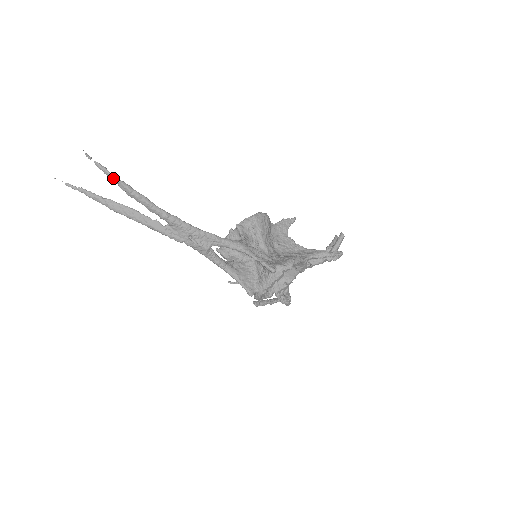
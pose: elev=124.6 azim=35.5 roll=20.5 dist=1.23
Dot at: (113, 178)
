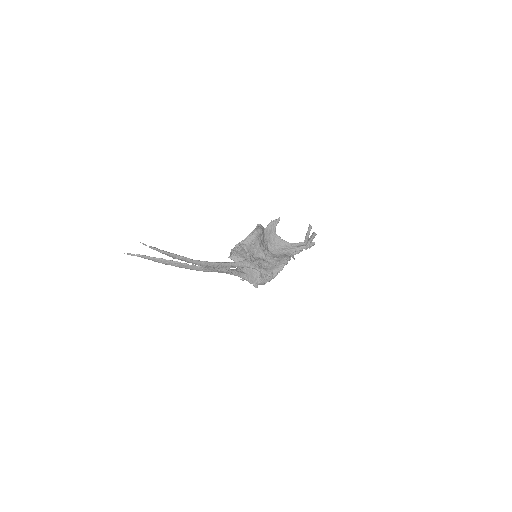
Dot at: (163, 253)
